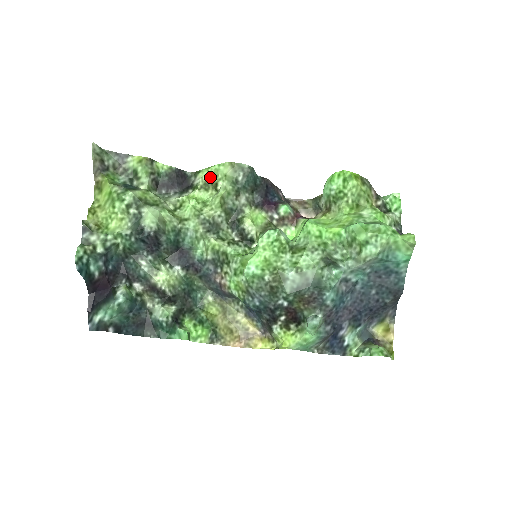
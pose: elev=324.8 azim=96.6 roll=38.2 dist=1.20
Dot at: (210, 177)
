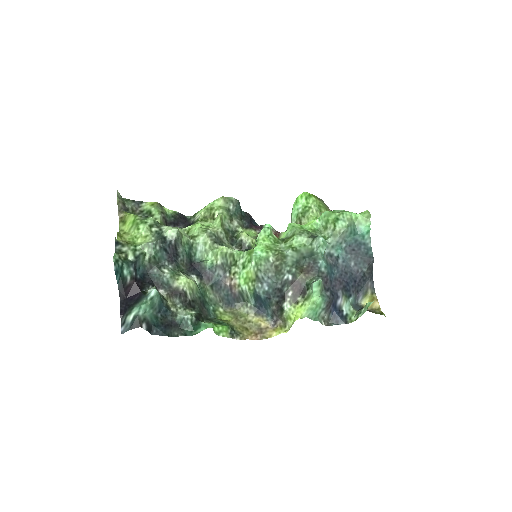
Dot at: (208, 211)
